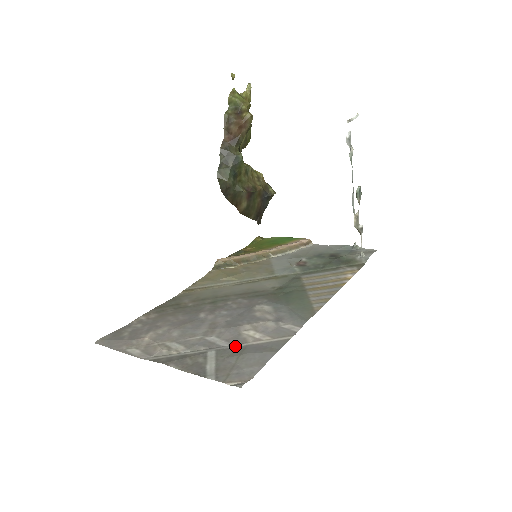
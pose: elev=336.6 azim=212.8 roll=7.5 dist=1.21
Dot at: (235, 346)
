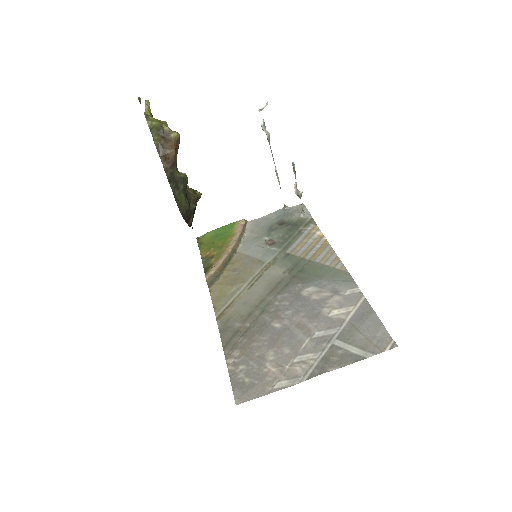
Dot at: (343, 327)
